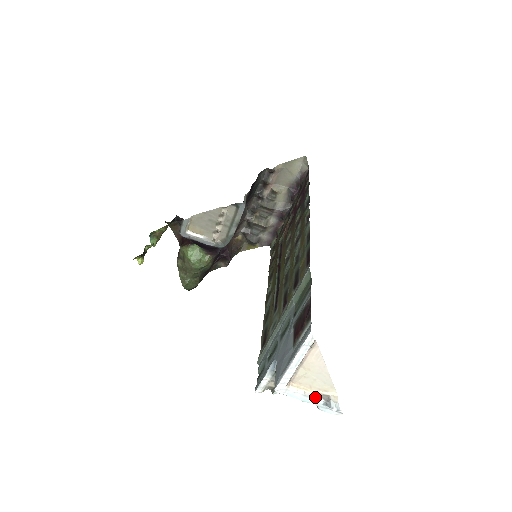
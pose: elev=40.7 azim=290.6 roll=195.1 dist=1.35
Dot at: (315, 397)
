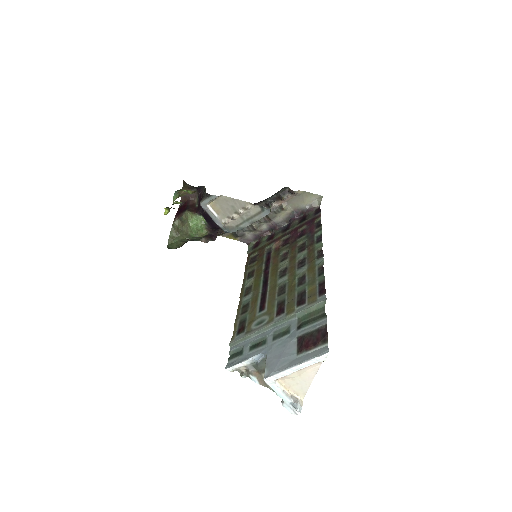
Dot at: (288, 396)
